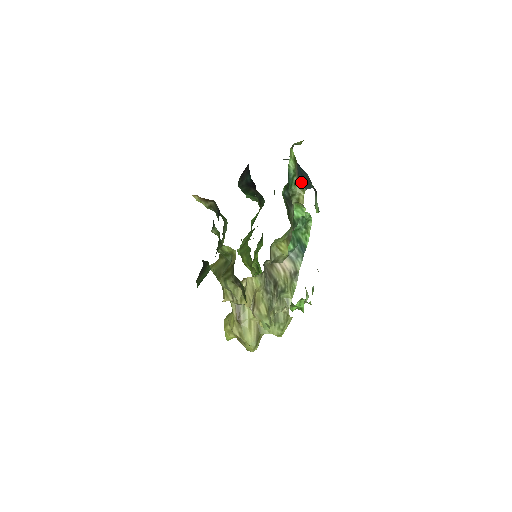
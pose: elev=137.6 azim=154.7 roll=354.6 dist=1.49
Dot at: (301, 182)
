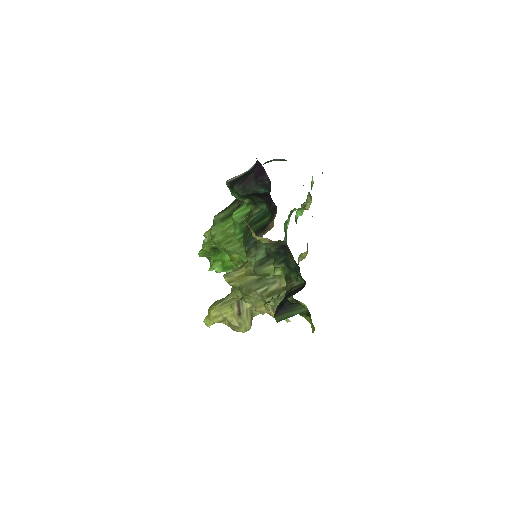
Dot at: occluded
